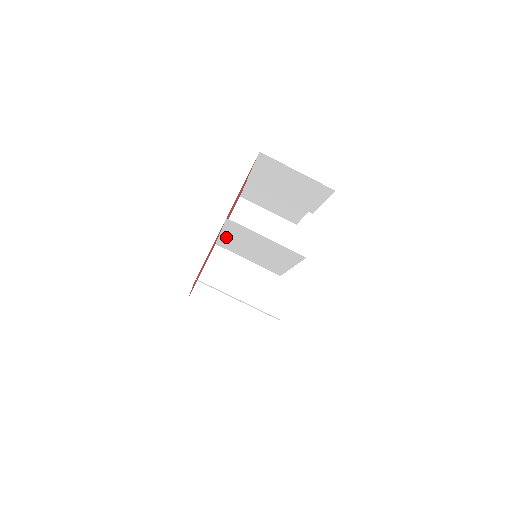
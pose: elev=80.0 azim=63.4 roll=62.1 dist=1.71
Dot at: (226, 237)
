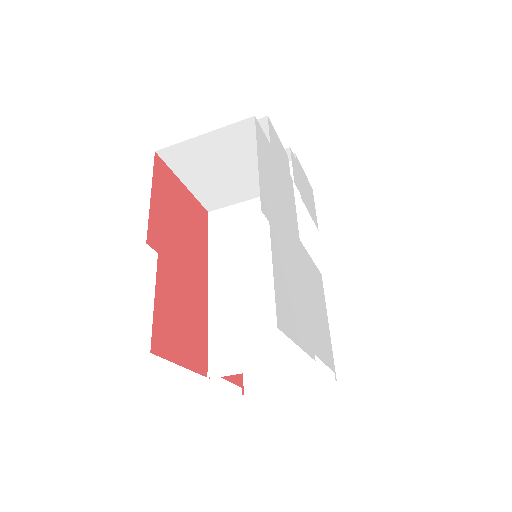
Dot at: (216, 307)
